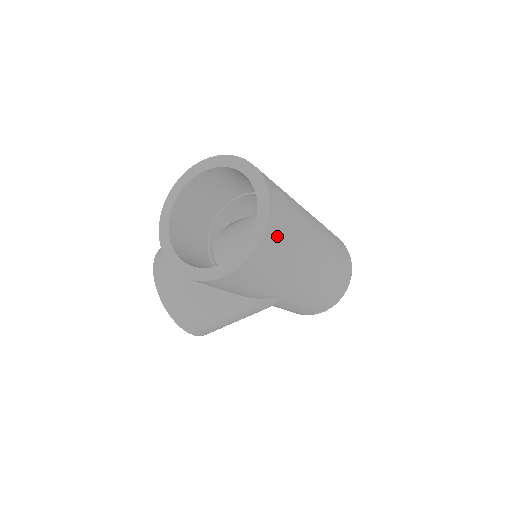
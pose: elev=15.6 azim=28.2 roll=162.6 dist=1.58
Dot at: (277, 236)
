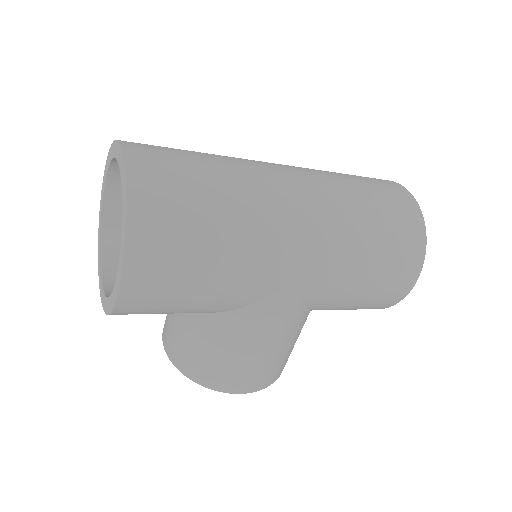
Dot at: (163, 197)
